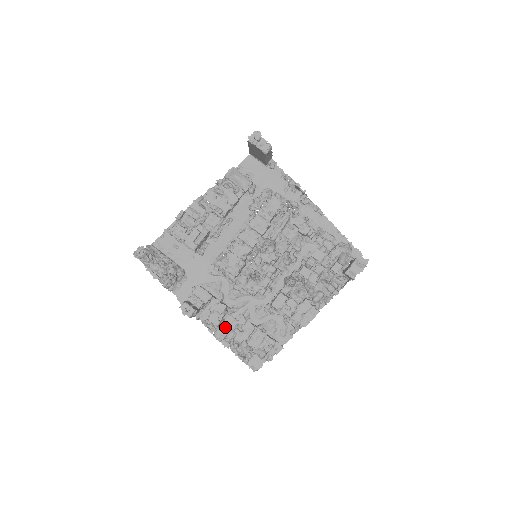
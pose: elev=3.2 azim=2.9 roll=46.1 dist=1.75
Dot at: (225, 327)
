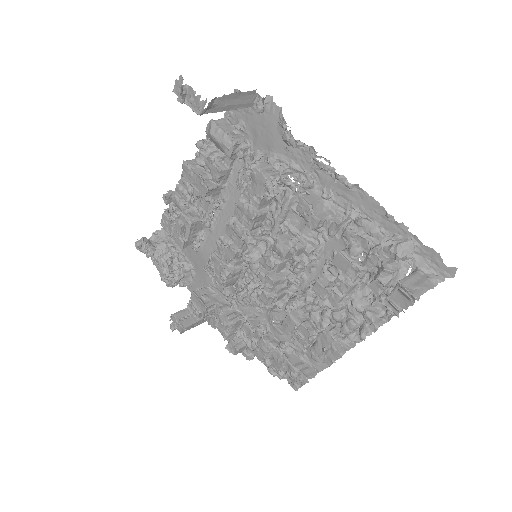
Dot at: (241, 338)
